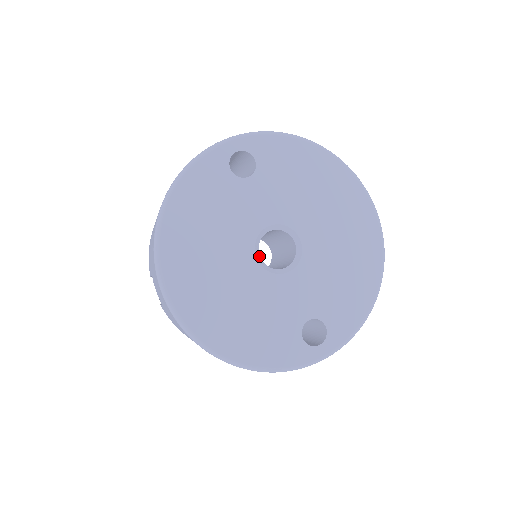
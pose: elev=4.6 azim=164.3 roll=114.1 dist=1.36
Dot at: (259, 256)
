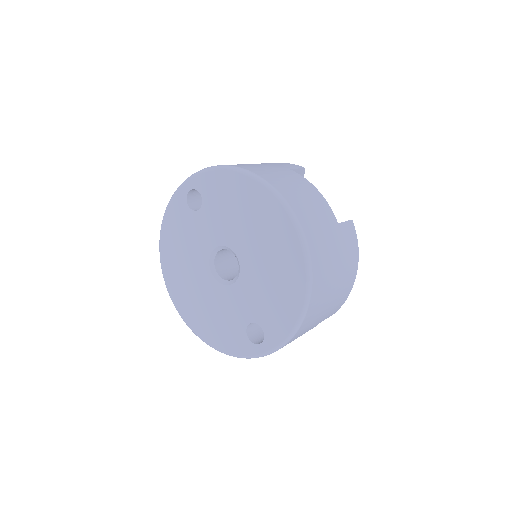
Dot at: (215, 270)
